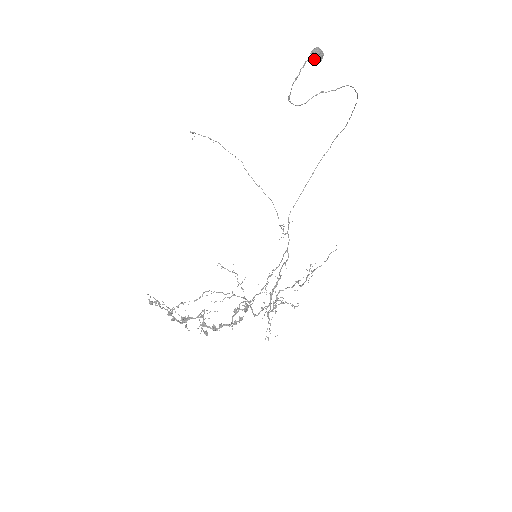
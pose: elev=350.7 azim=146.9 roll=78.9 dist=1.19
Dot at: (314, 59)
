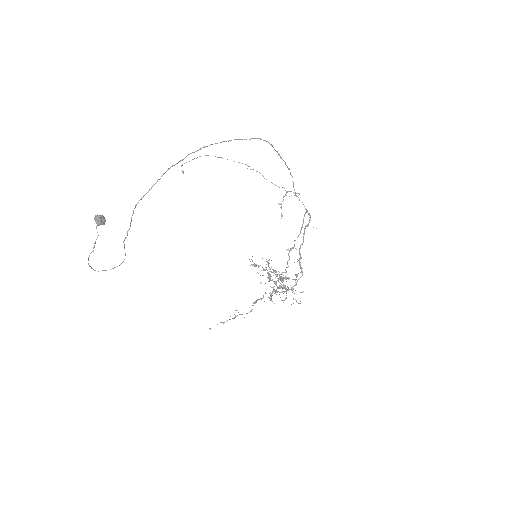
Dot at: (102, 222)
